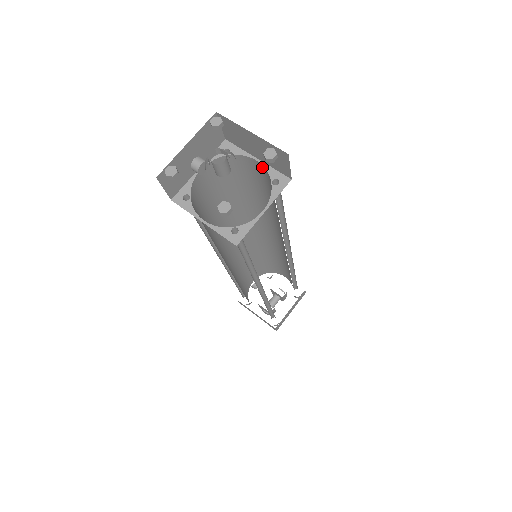
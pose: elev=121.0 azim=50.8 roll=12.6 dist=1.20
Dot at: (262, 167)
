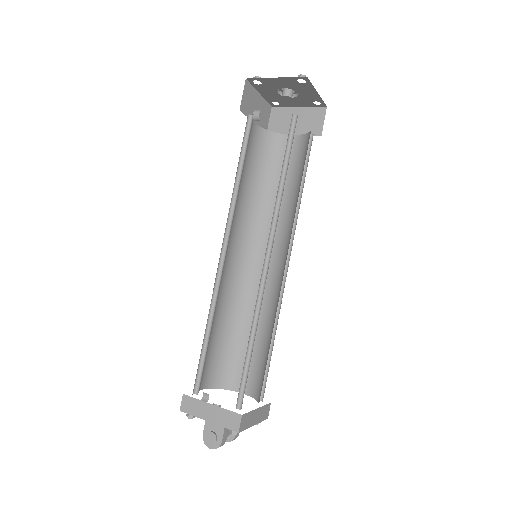
Dot at: (297, 138)
